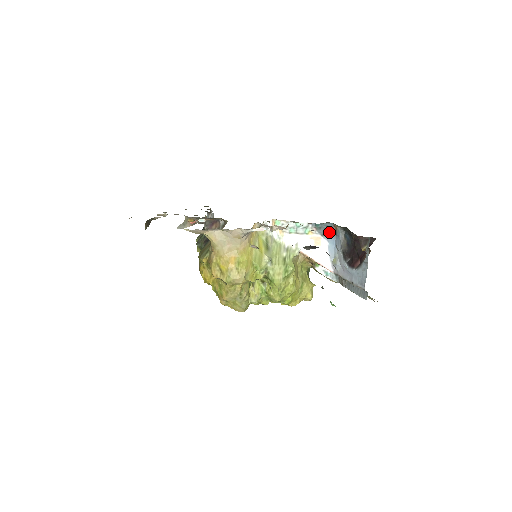
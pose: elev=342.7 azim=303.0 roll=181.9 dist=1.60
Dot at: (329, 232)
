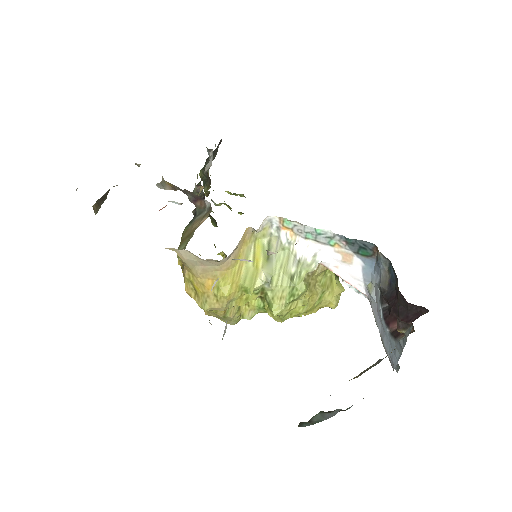
Dot at: (366, 252)
